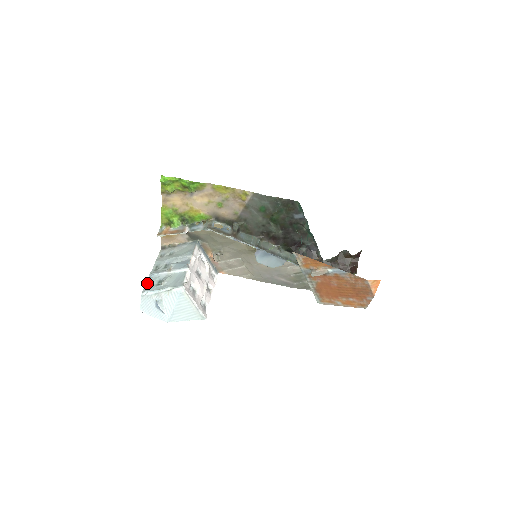
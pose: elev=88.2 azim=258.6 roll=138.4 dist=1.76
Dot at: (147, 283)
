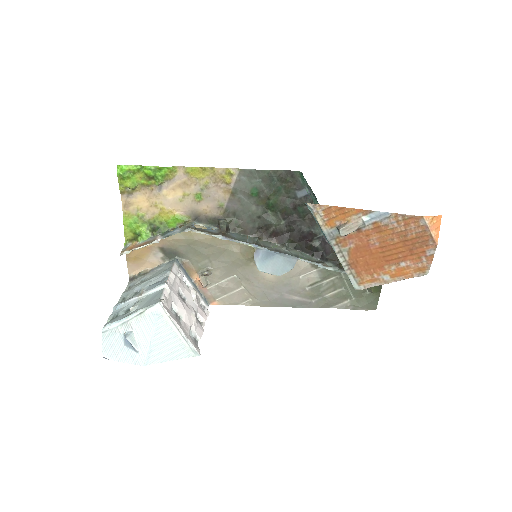
Dot at: (110, 317)
